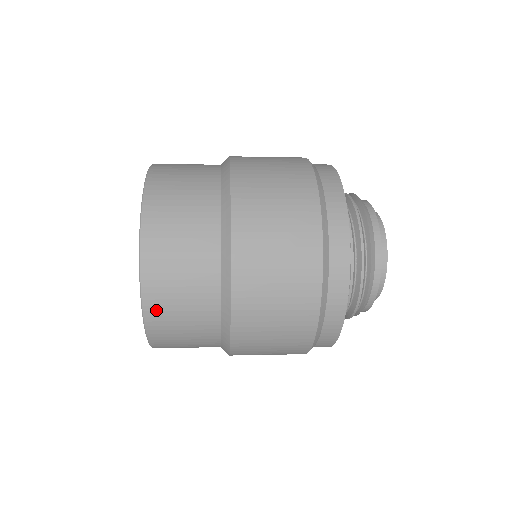
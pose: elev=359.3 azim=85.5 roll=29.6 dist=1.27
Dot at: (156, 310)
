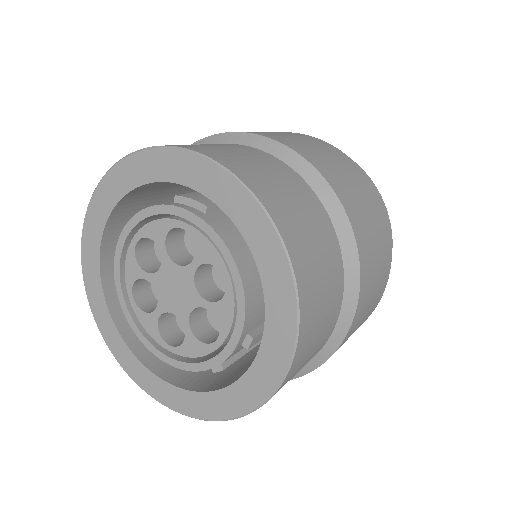
Dot at: (305, 340)
